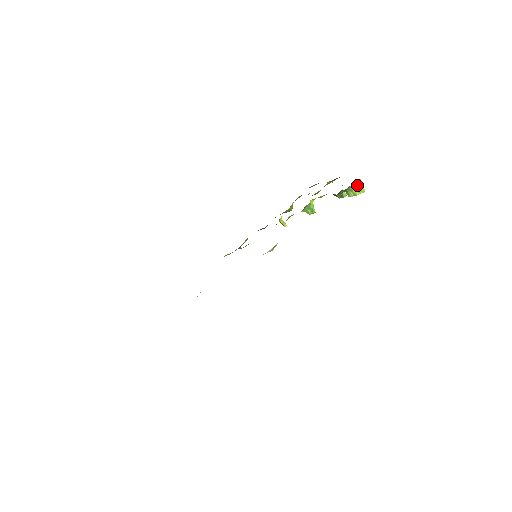
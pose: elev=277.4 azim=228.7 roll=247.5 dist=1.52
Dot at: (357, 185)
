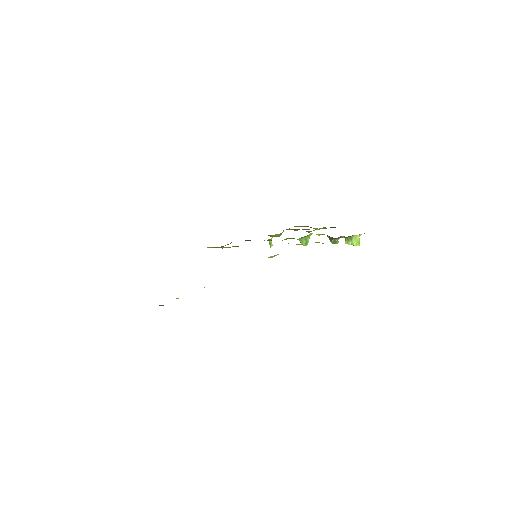
Dot at: (358, 237)
